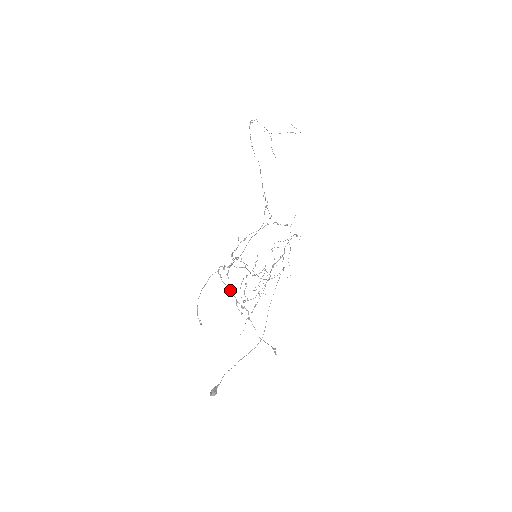
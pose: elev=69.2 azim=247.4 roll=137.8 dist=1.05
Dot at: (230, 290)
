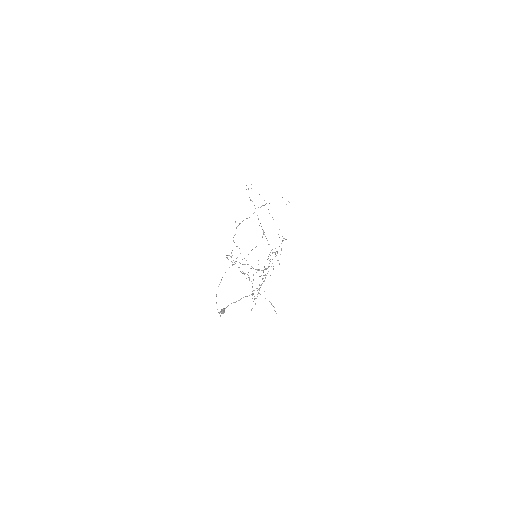
Dot at: (234, 262)
